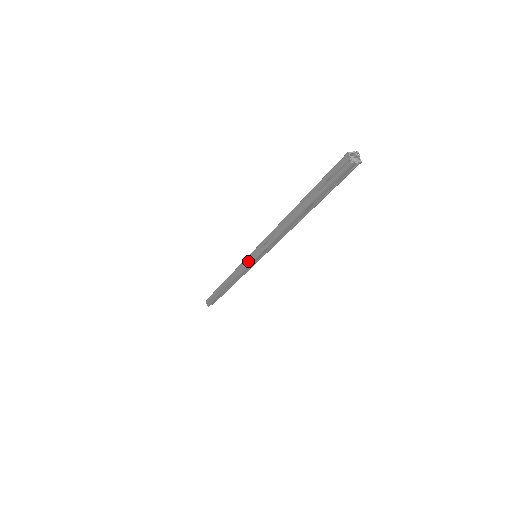
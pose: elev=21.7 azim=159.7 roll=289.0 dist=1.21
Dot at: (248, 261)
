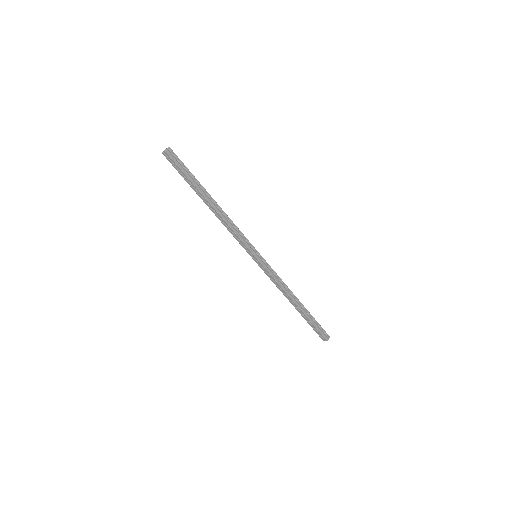
Dot at: (258, 262)
